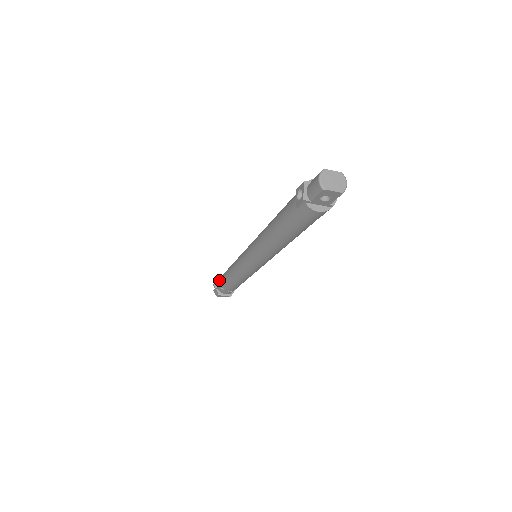
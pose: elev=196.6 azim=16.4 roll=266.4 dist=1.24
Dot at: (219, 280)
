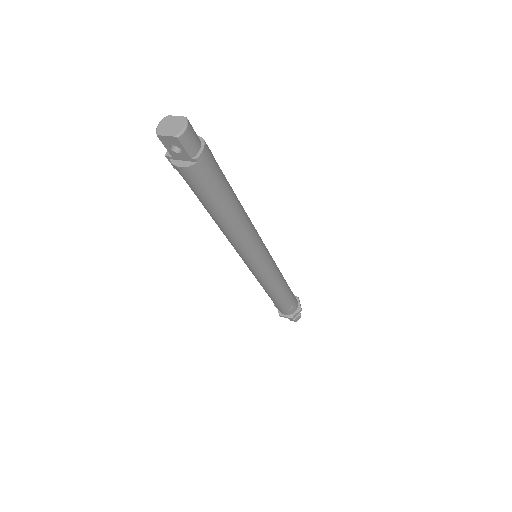
Dot at: occluded
